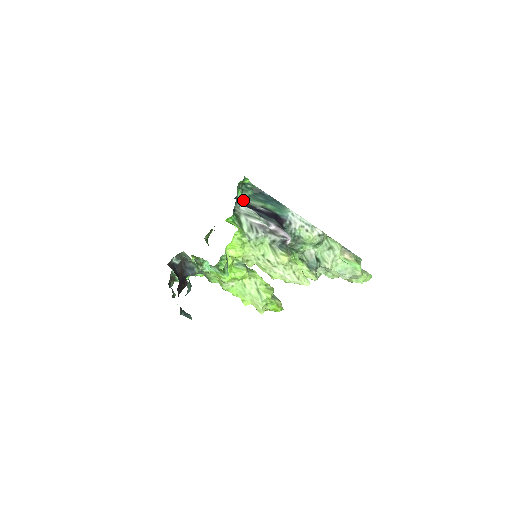
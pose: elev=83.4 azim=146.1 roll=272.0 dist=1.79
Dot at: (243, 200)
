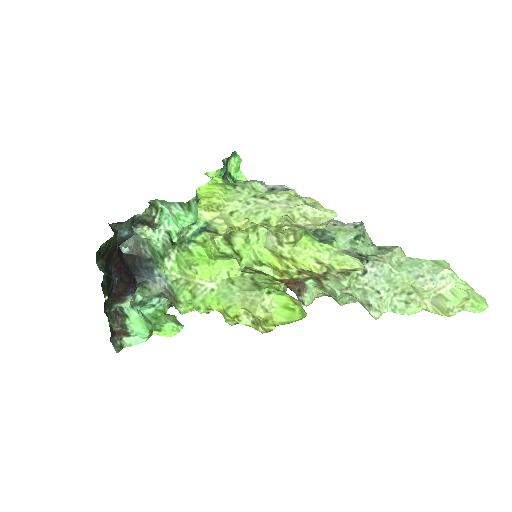
Dot at: occluded
